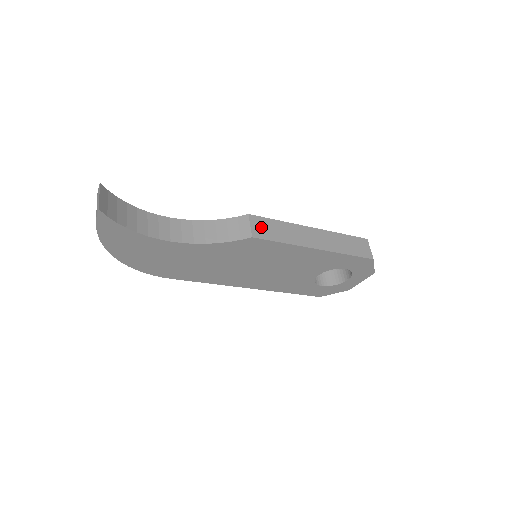
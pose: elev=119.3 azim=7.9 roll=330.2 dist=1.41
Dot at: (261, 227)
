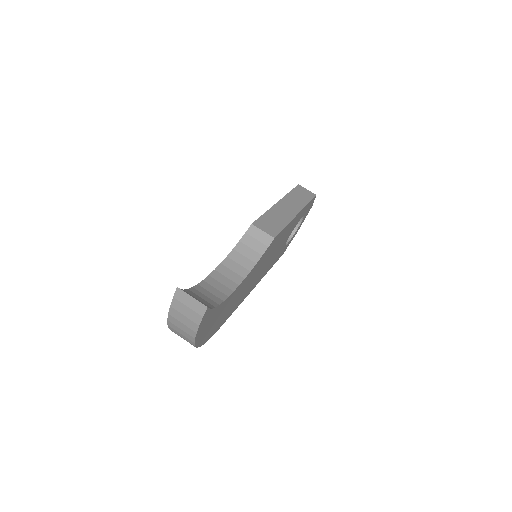
Dot at: (267, 227)
